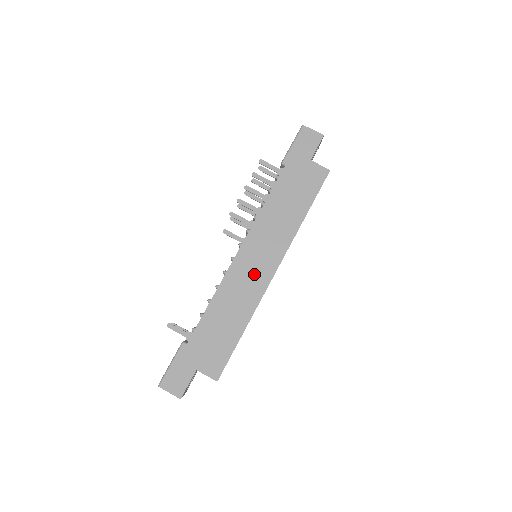
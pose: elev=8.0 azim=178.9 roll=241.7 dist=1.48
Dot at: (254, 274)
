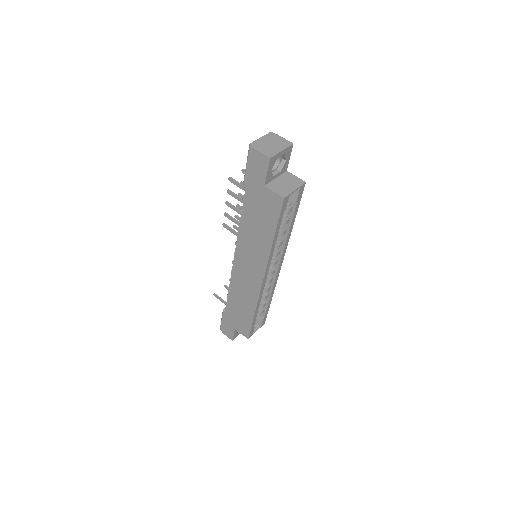
Dot at: (249, 279)
